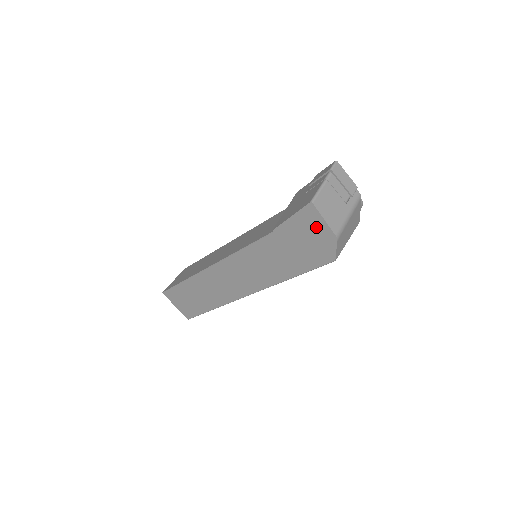
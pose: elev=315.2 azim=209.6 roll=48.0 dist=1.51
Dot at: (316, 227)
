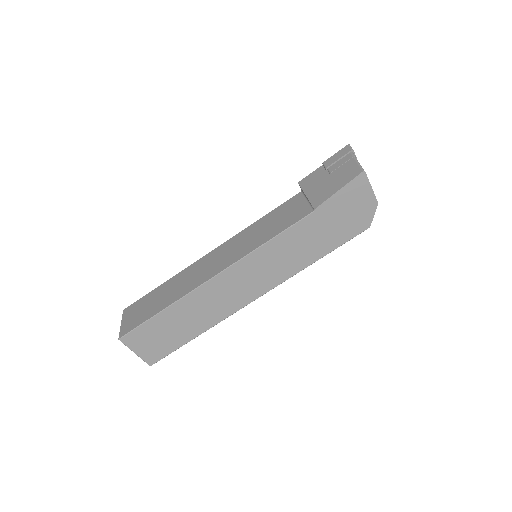
Dot at: (361, 196)
